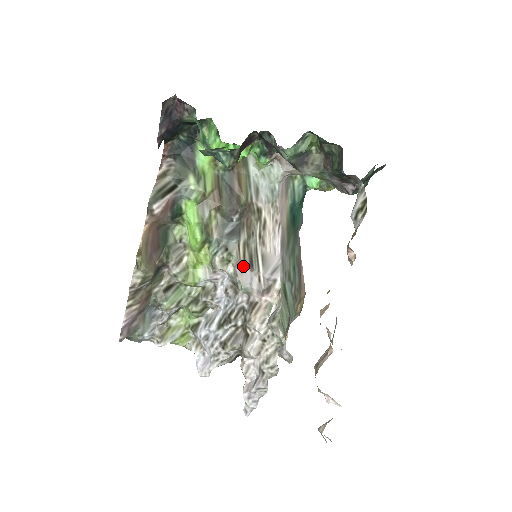
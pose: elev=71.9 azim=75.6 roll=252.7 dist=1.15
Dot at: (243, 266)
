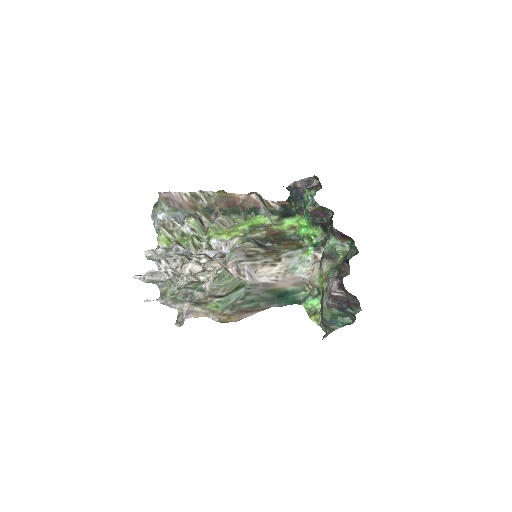
Dot at: (245, 250)
